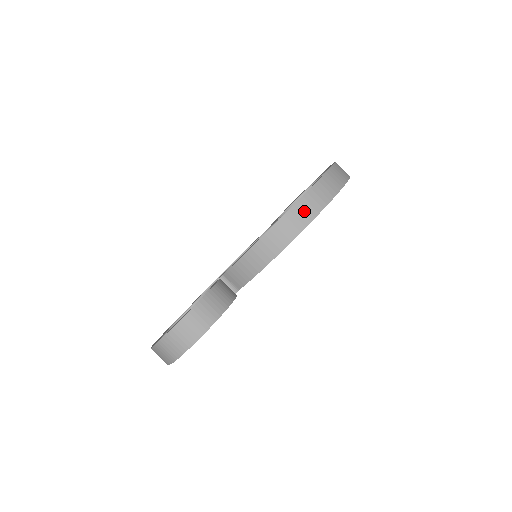
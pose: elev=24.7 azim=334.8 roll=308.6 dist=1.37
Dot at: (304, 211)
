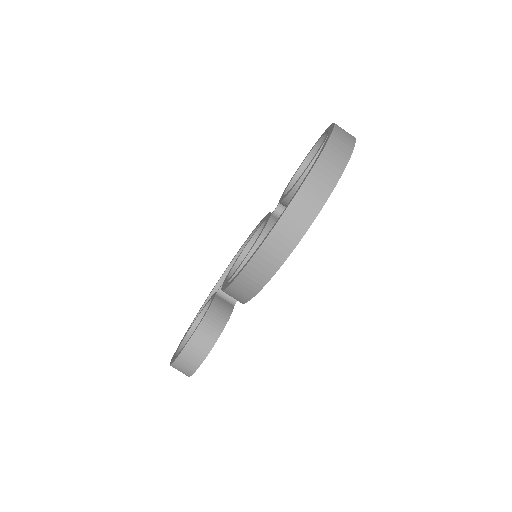
Dot at: (261, 268)
